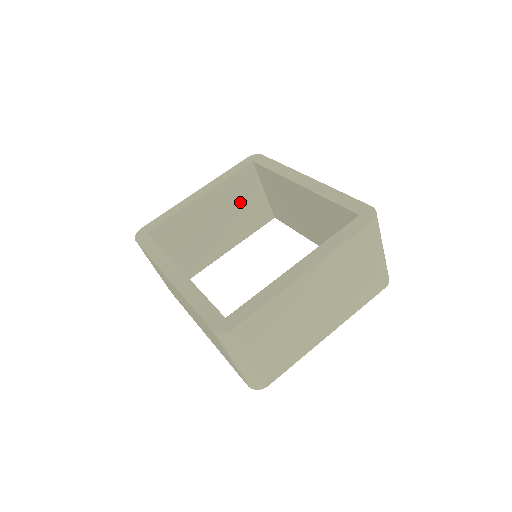
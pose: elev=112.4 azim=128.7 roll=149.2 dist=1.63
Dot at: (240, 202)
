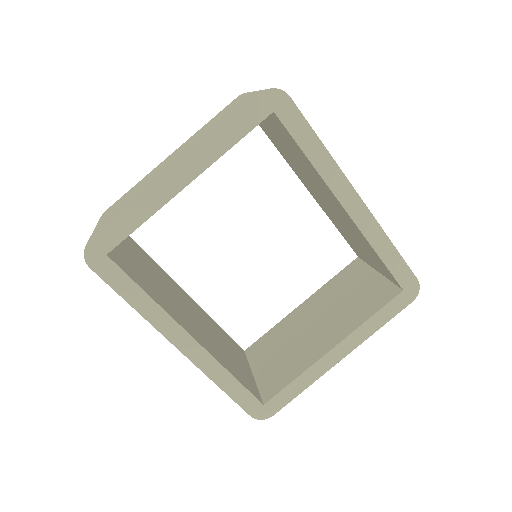
Dot at: occluded
